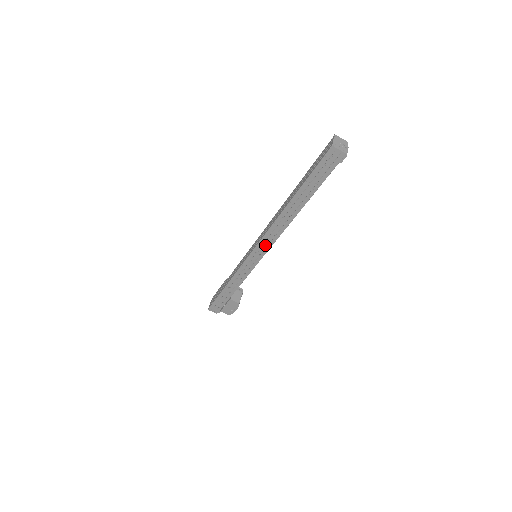
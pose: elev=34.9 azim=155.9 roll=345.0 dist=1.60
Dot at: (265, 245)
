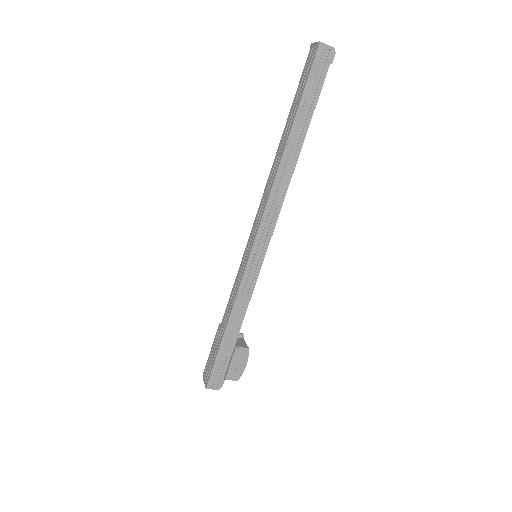
Dot at: (268, 224)
